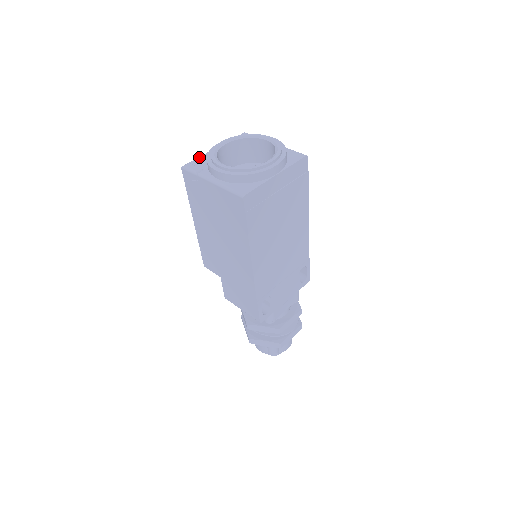
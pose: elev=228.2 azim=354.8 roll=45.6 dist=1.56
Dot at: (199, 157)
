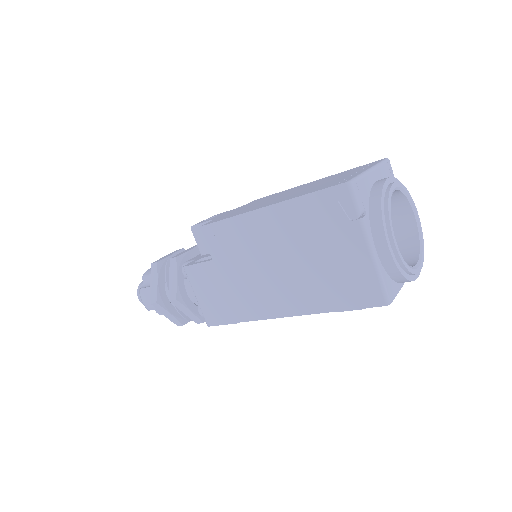
Dot at: (363, 177)
